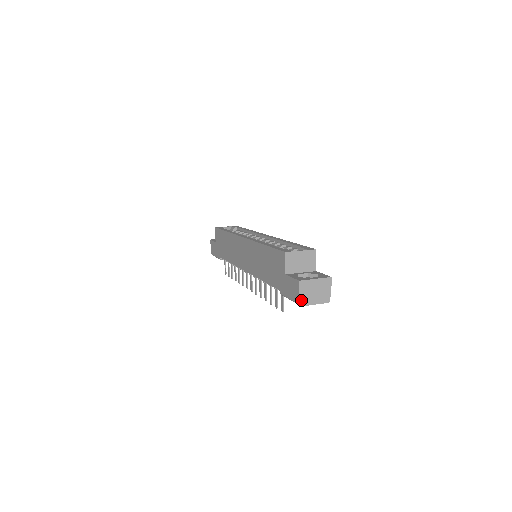
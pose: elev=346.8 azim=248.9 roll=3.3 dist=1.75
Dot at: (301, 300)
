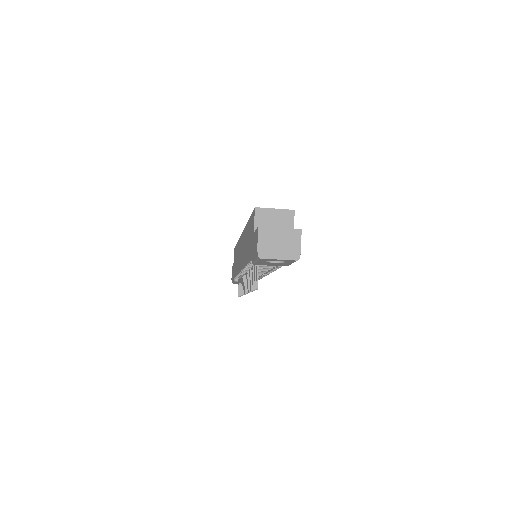
Dot at: (260, 250)
